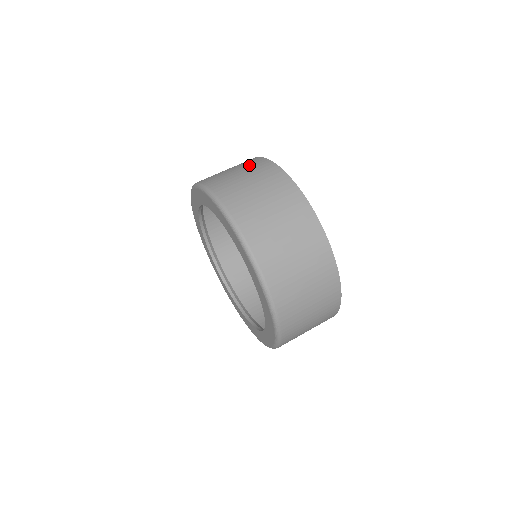
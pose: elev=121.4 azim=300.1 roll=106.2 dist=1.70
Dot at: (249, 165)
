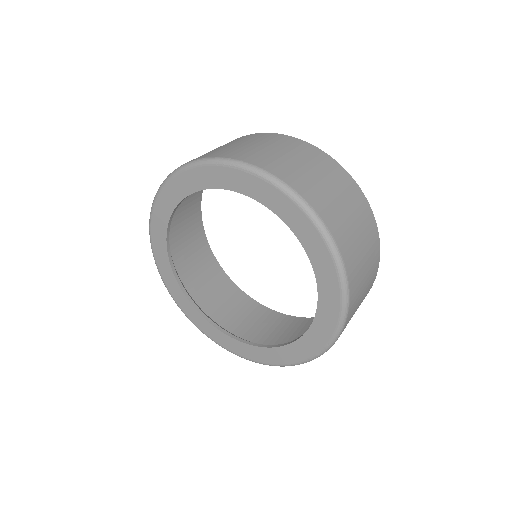
Dot at: occluded
